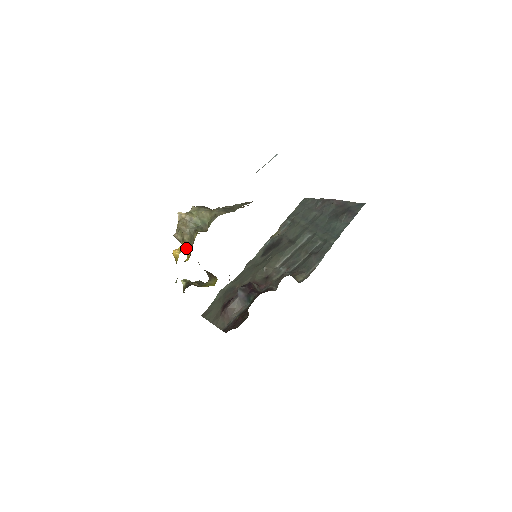
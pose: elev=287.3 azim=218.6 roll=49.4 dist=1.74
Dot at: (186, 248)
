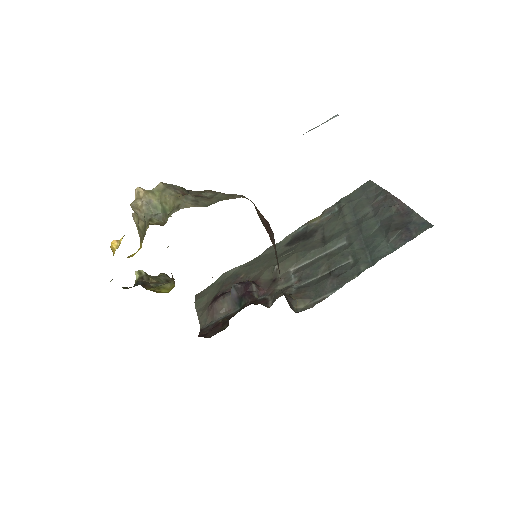
Dot at: (140, 237)
